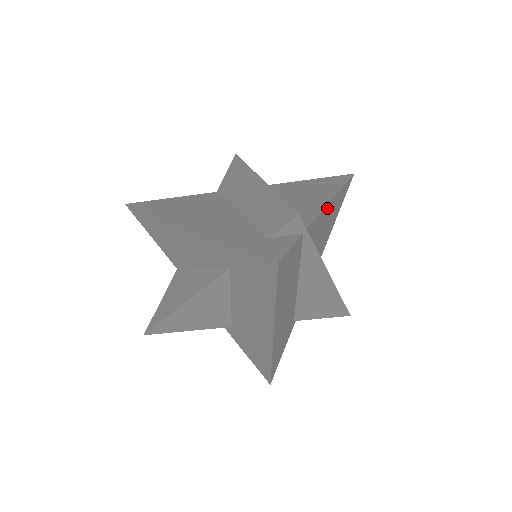
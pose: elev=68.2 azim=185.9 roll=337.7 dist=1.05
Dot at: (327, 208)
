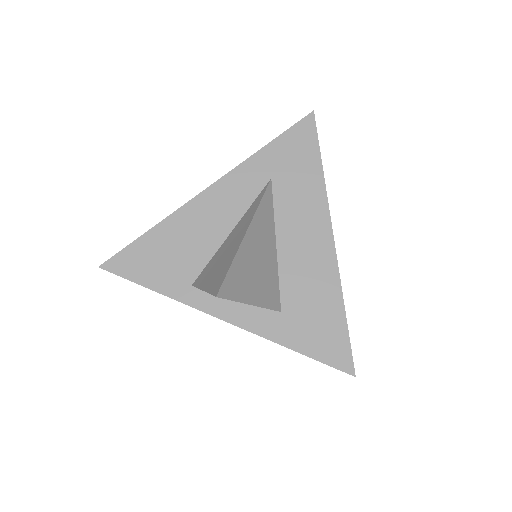
Dot at: occluded
